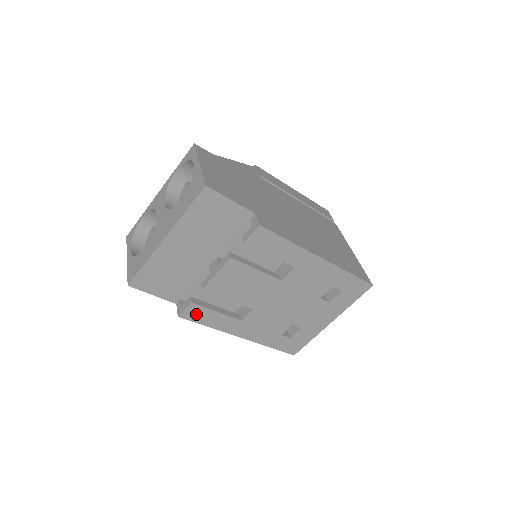
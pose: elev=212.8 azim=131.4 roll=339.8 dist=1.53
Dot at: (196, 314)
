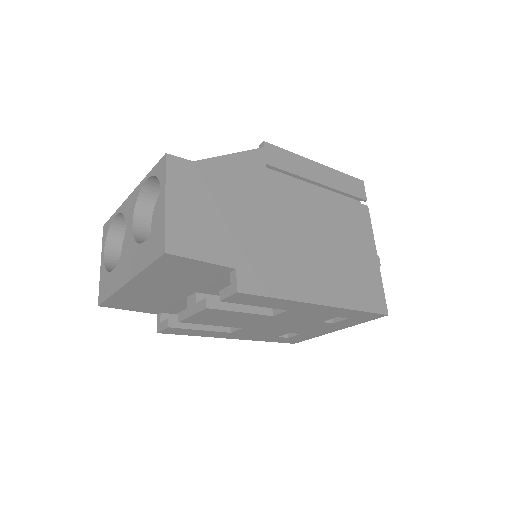
Dot at: (177, 331)
